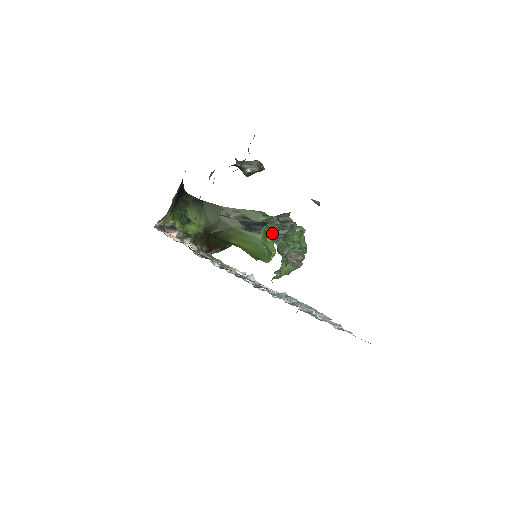
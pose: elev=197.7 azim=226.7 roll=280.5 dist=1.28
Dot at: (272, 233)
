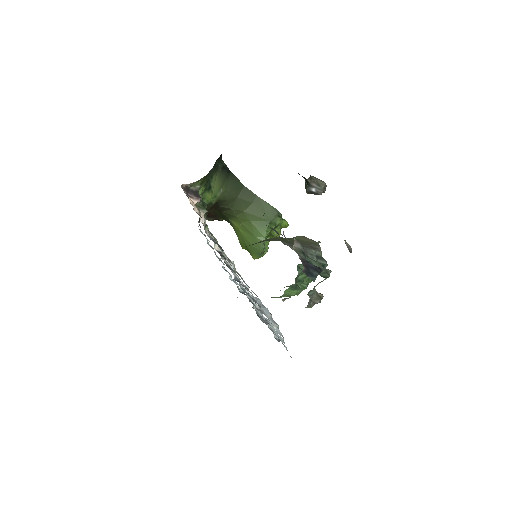
Dot at: (276, 236)
